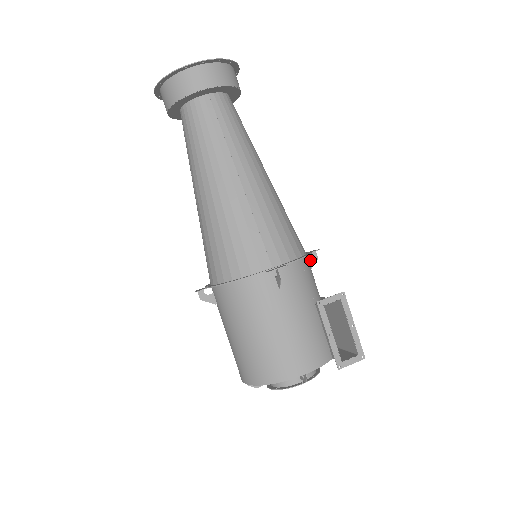
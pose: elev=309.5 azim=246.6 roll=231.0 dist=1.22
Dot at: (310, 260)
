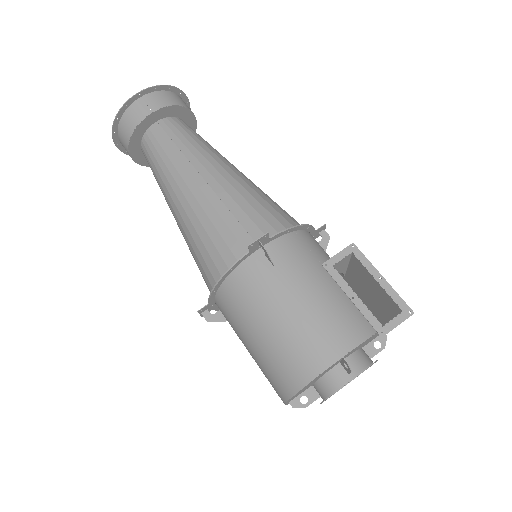
Dot at: (321, 241)
